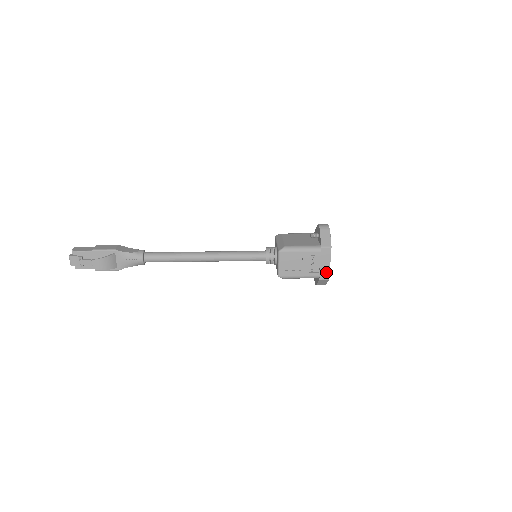
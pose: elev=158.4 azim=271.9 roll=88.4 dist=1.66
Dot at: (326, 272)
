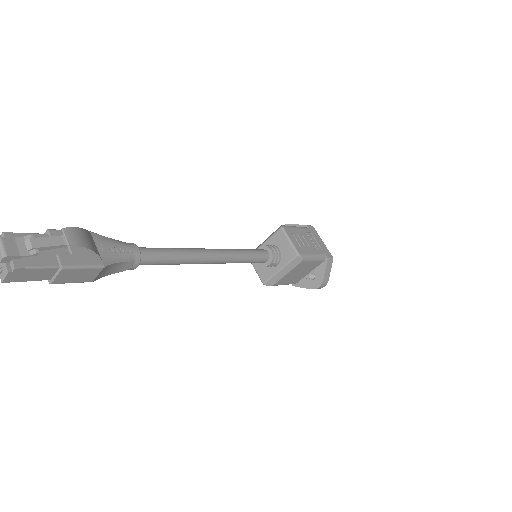
Dot at: (326, 250)
